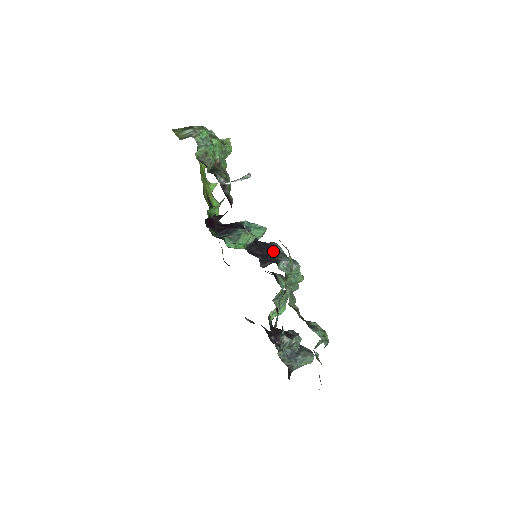
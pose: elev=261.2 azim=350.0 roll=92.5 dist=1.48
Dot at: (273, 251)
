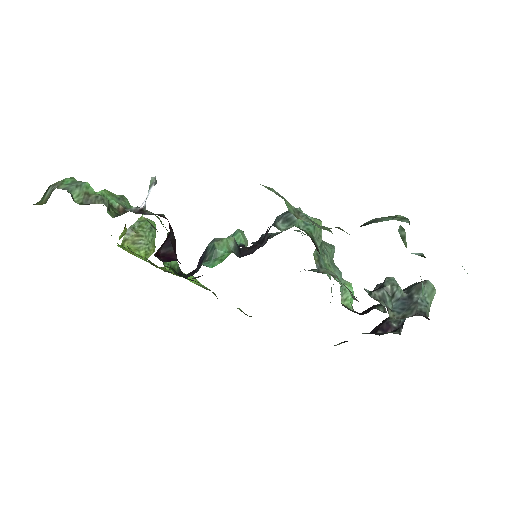
Dot at: occluded
